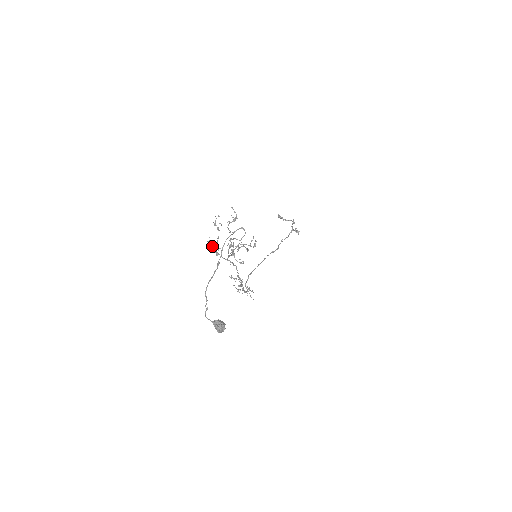
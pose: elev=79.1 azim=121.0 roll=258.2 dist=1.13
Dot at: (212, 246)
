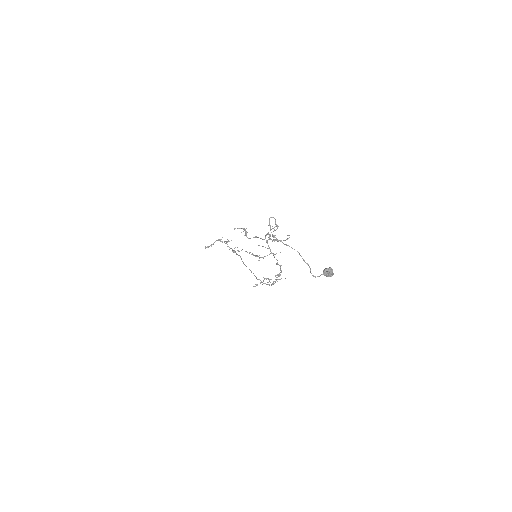
Dot at: occluded
